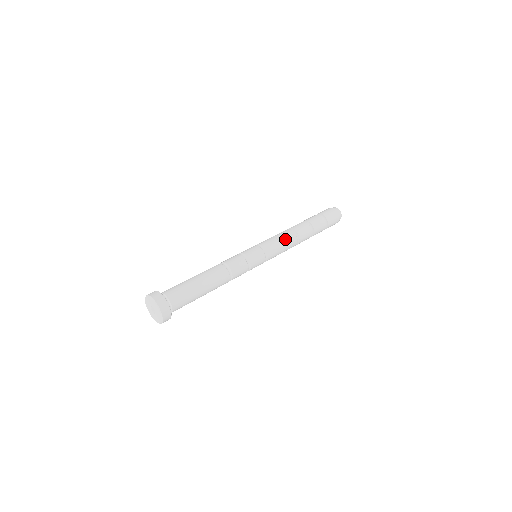
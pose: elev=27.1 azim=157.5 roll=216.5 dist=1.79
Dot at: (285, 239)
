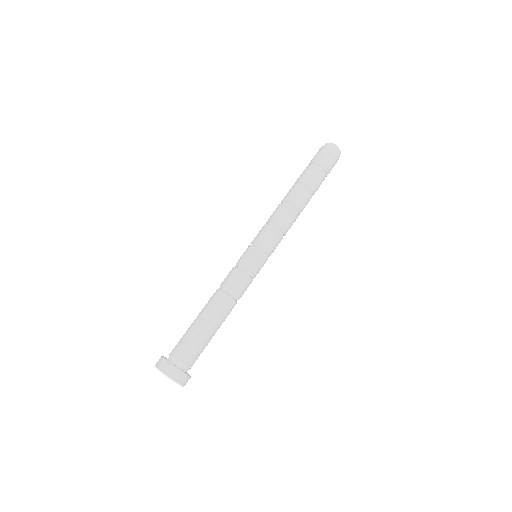
Dot at: (286, 225)
